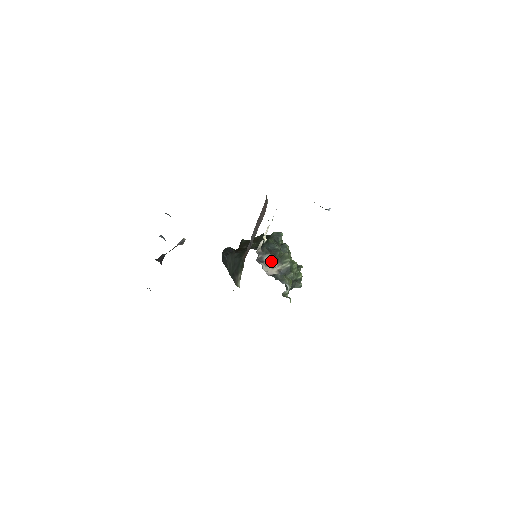
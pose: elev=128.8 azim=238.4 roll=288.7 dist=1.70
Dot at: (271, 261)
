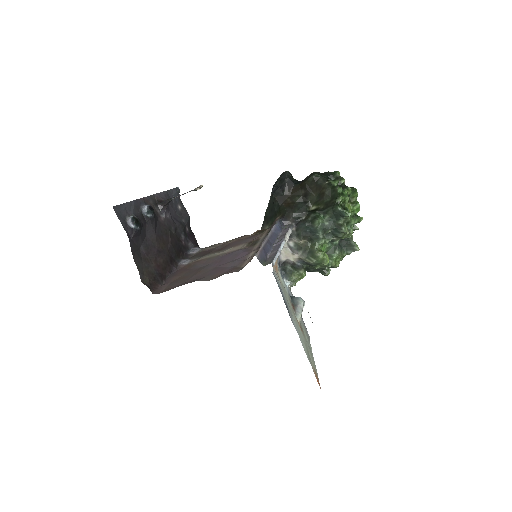
Dot at: (299, 245)
